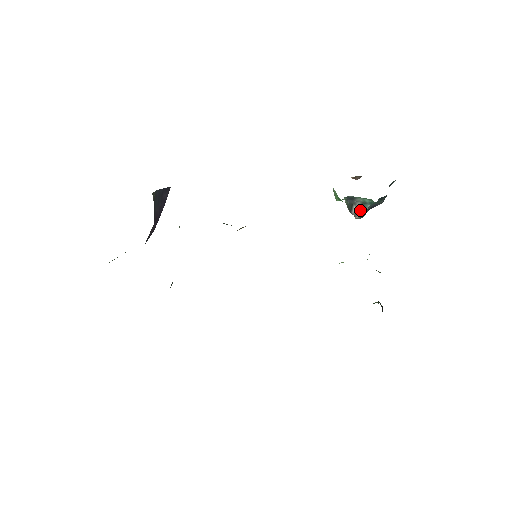
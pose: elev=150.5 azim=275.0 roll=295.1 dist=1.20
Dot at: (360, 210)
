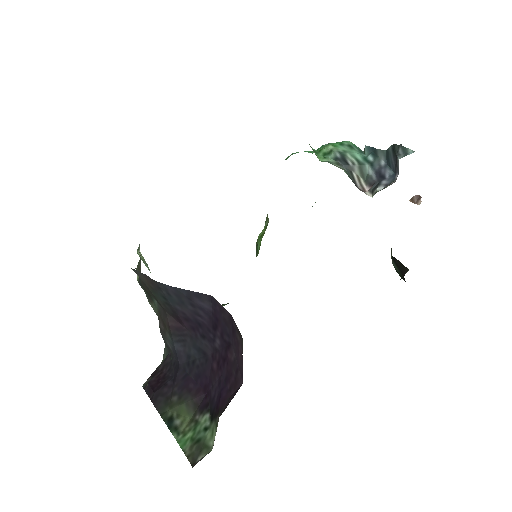
Dot at: (362, 177)
